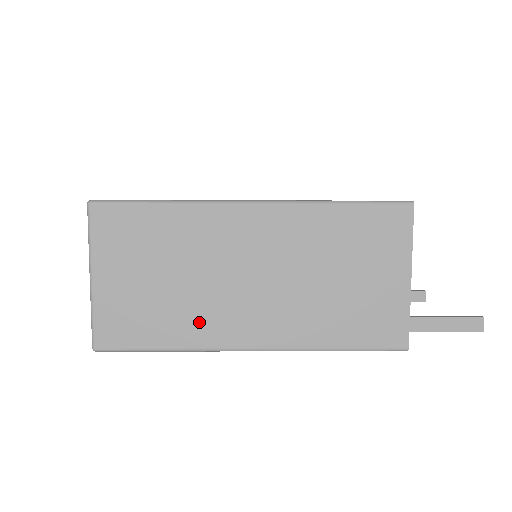
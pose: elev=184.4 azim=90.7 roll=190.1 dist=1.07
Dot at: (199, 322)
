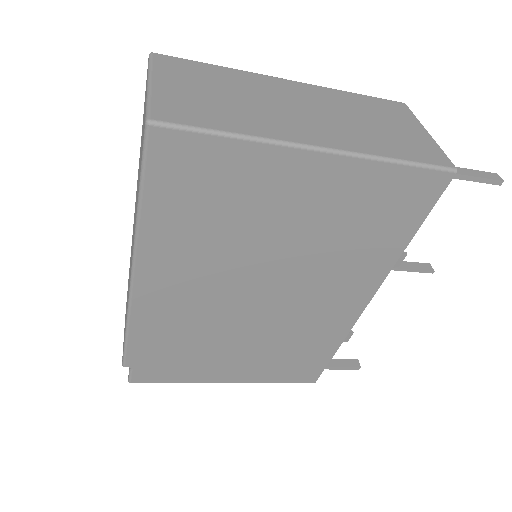
Dot at: (262, 123)
